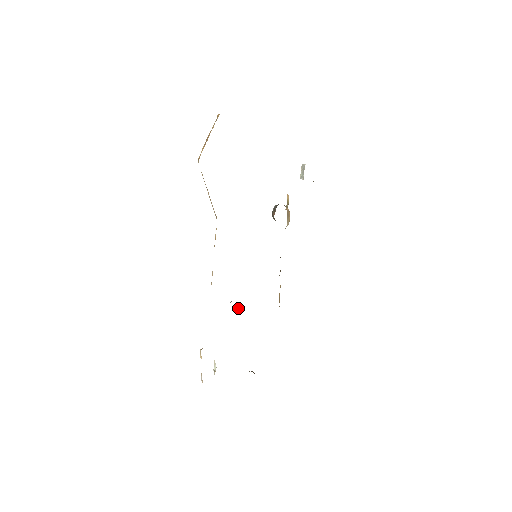
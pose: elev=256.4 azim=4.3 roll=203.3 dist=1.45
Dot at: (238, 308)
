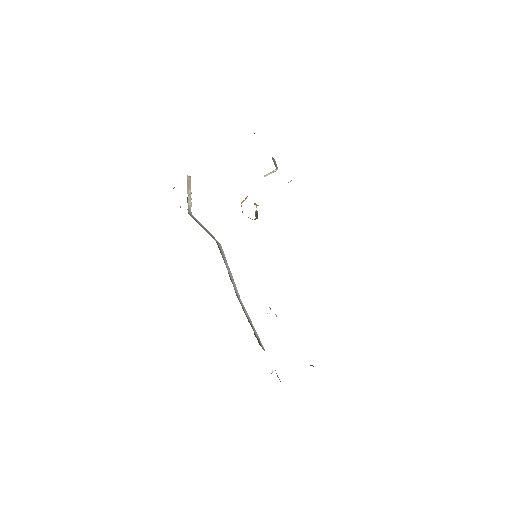
Dot at: occluded
